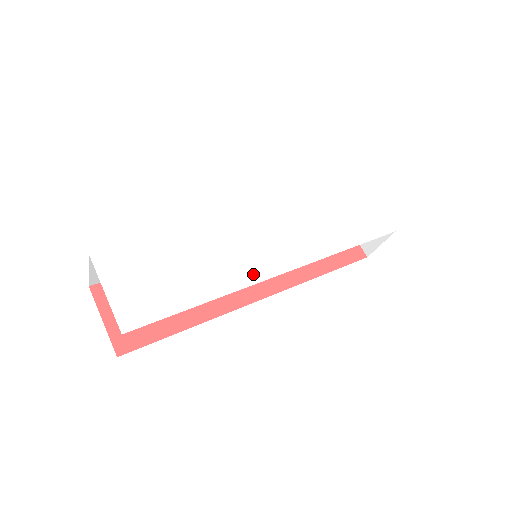
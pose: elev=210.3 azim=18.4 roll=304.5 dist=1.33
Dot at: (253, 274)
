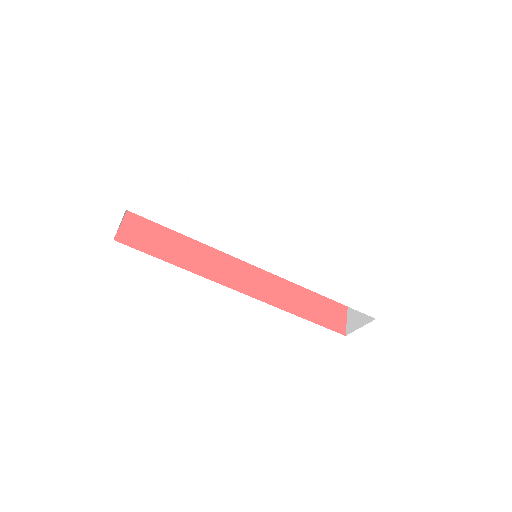
Dot at: (240, 252)
